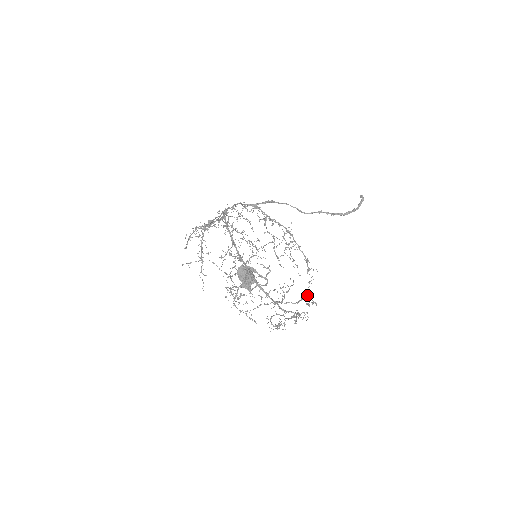
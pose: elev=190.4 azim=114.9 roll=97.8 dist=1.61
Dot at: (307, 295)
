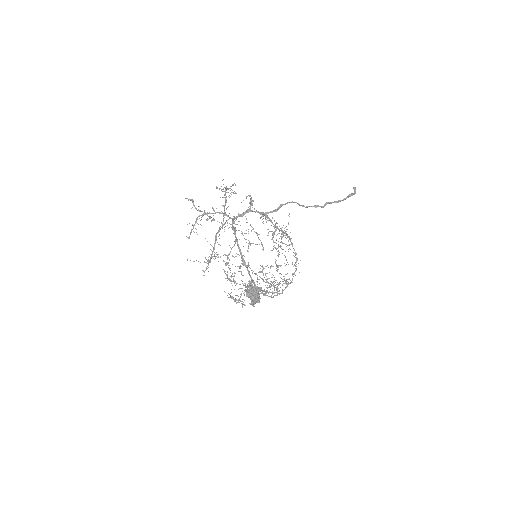
Dot at: occluded
